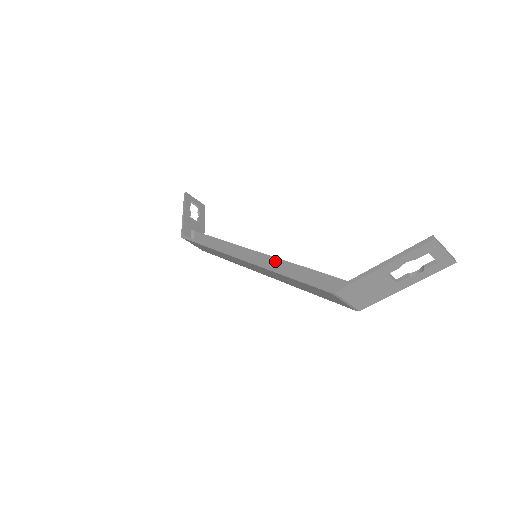
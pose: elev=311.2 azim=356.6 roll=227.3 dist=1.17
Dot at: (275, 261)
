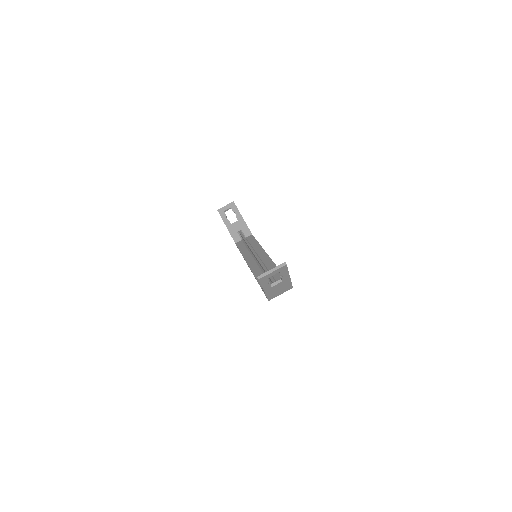
Dot at: (259, 263)
